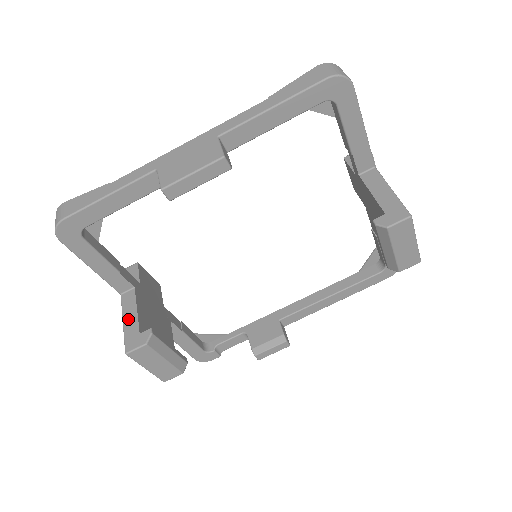
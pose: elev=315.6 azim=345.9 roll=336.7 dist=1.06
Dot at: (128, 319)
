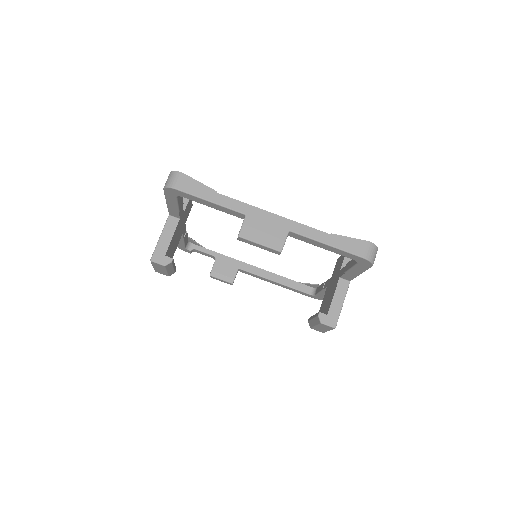
Dot at: (164, 238)
